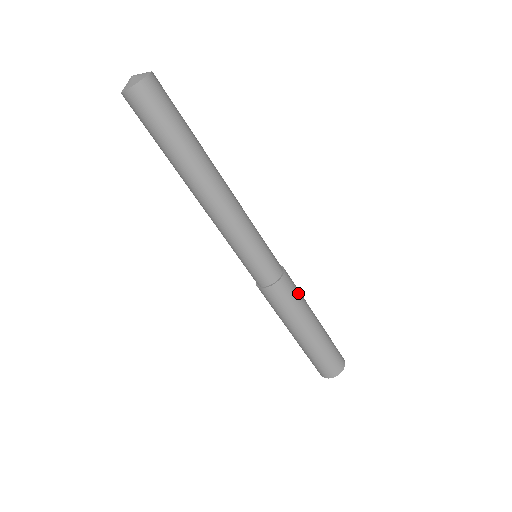
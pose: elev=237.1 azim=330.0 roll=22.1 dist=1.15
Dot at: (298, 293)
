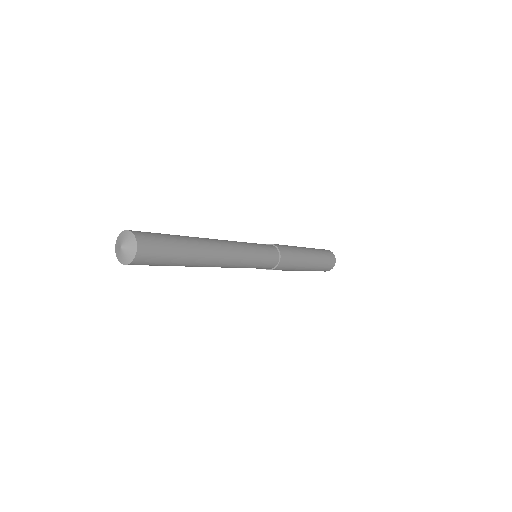
Dot at: (287, 269)
